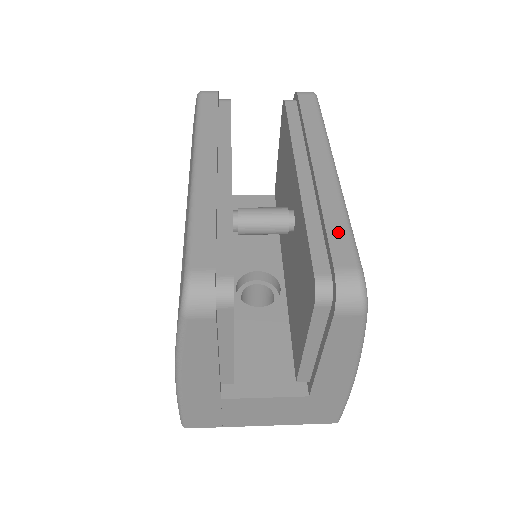
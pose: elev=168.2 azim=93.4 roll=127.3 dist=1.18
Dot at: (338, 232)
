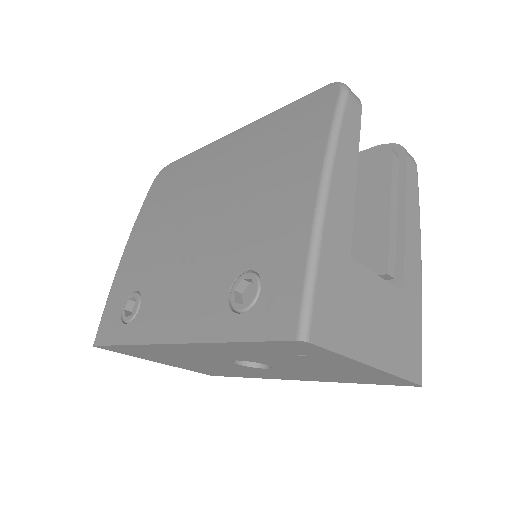
Dot at: occluded
